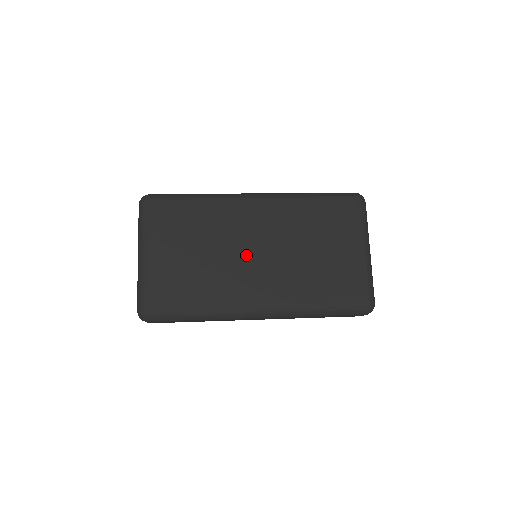
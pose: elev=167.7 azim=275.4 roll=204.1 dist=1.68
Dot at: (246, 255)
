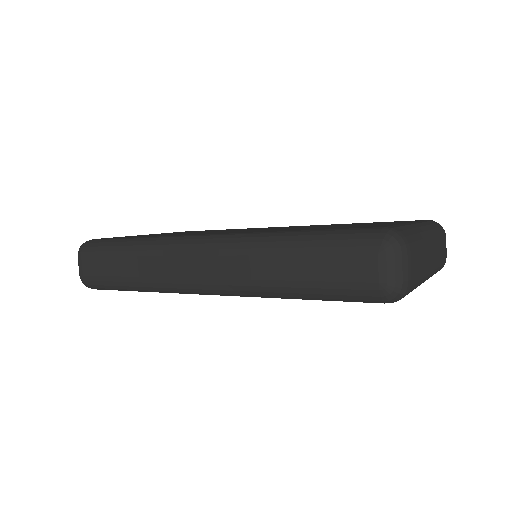
Dot at: occluded
